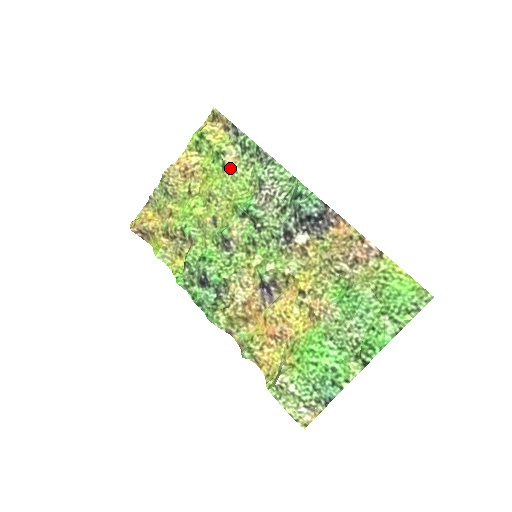
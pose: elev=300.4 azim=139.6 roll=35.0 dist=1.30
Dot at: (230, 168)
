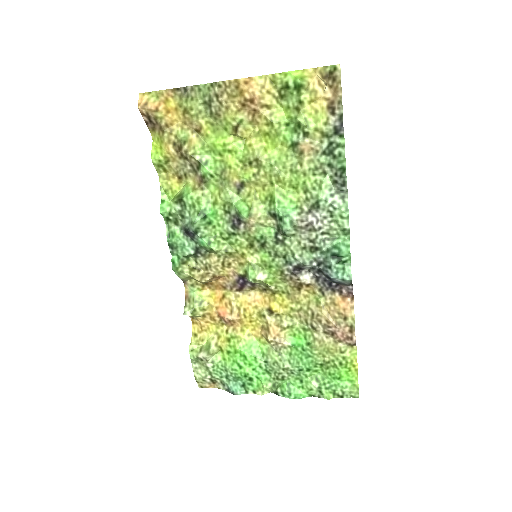
Dot at: (299, 154)
